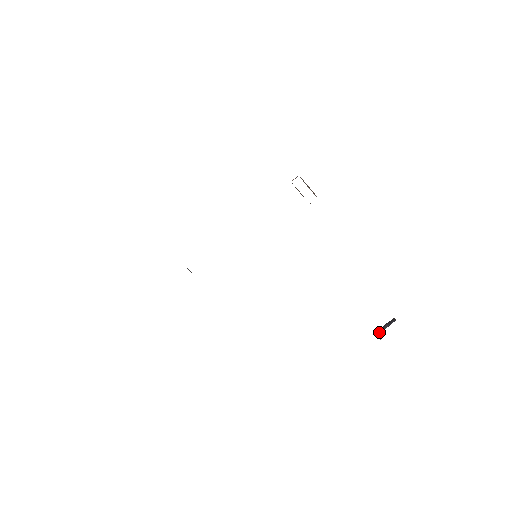
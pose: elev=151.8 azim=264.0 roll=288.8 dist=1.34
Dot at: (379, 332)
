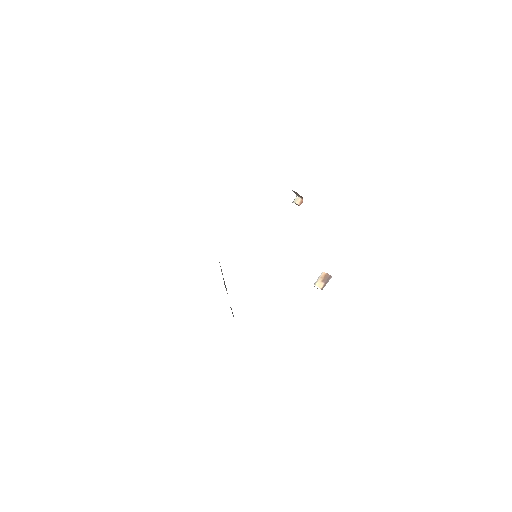
Dot at: occluded
